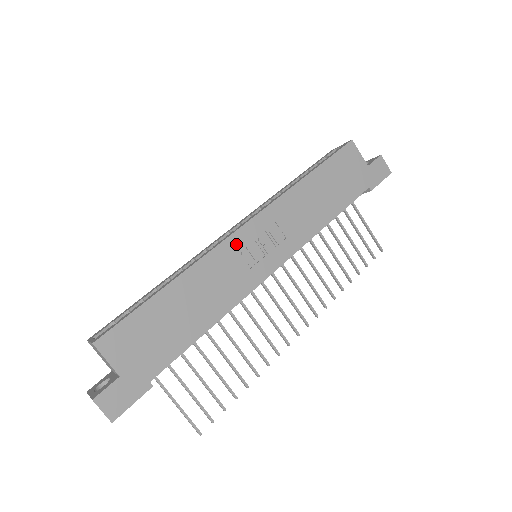
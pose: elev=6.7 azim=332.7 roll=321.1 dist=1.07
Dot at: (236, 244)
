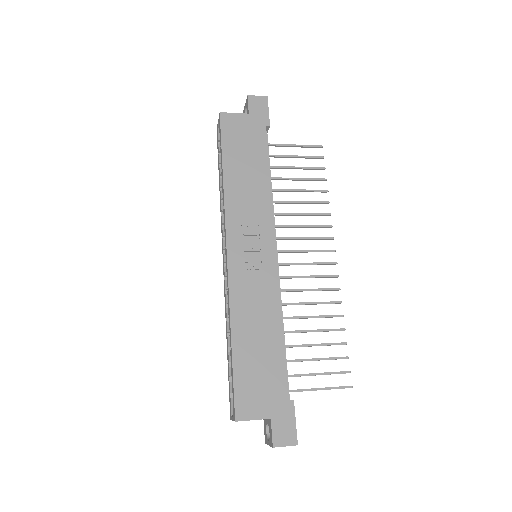
Dot at: (237, 269)
